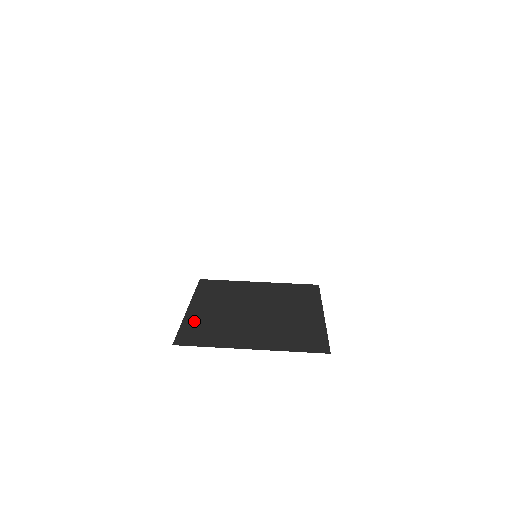
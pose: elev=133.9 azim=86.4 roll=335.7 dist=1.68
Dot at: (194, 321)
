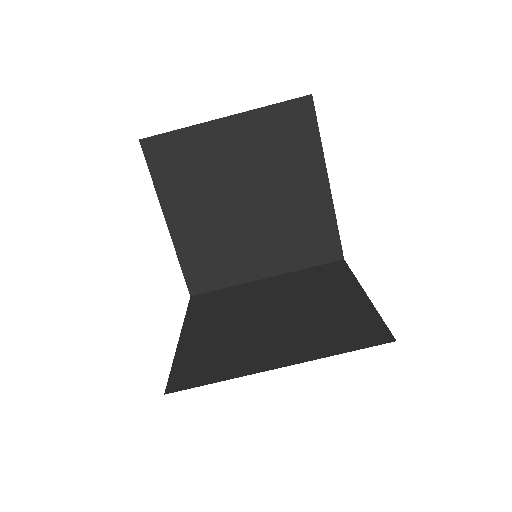
Dot at: (189, 250)
